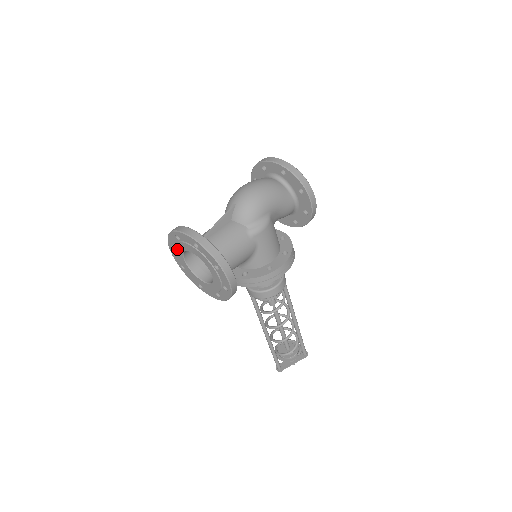
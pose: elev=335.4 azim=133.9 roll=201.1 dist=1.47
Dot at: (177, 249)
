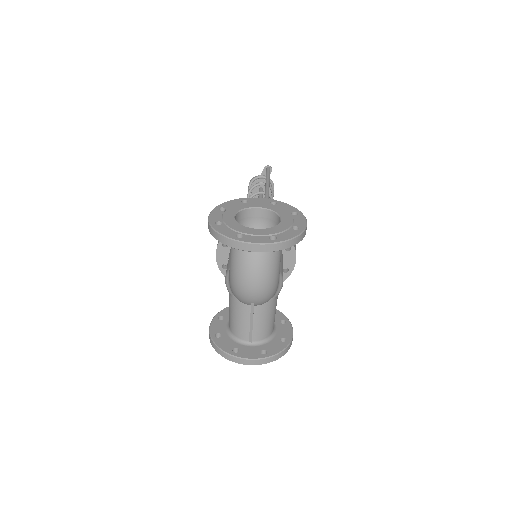
Dot at: occluded
